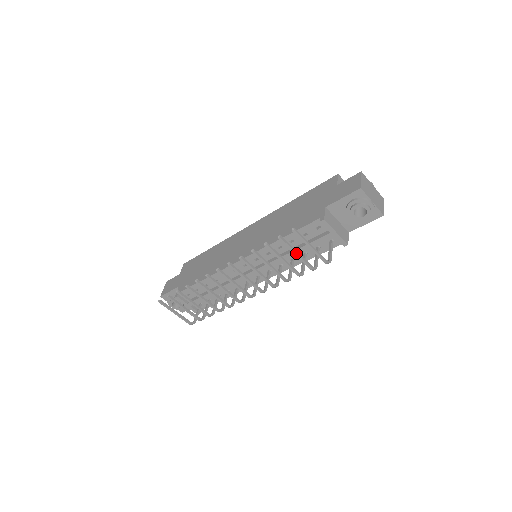
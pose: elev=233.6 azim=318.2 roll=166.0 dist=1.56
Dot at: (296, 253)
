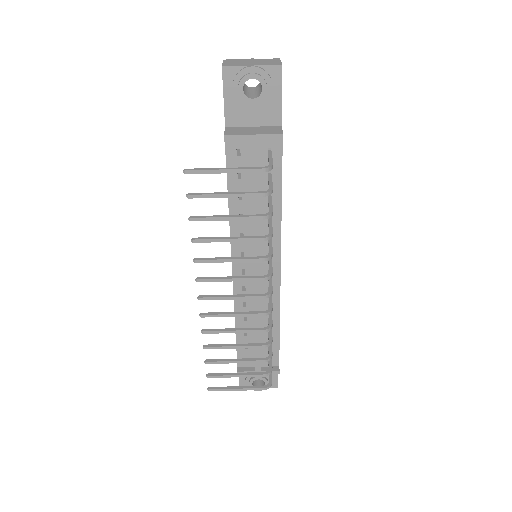
Dot at: (225, 195)
